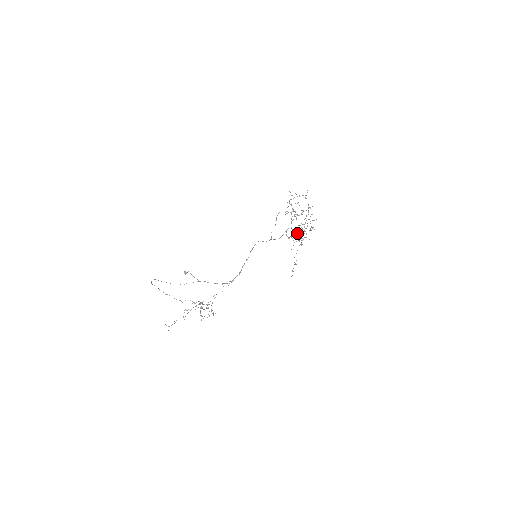
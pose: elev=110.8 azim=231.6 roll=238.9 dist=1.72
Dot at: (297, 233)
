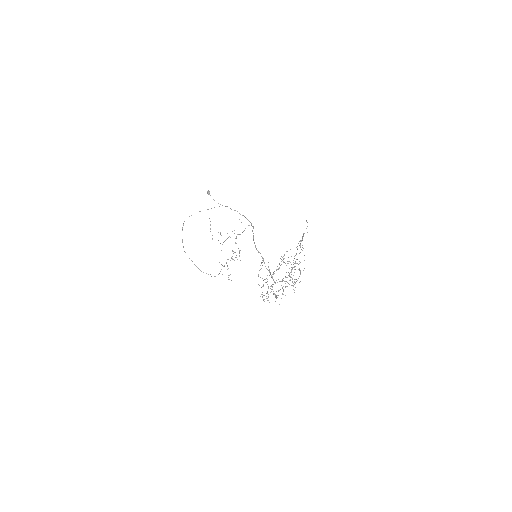
Dot at: (283, 278)
